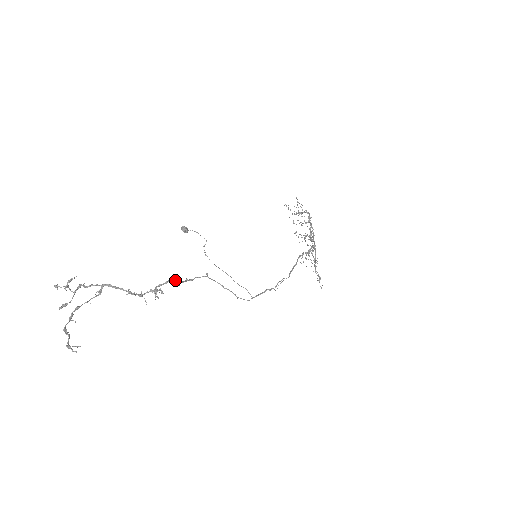
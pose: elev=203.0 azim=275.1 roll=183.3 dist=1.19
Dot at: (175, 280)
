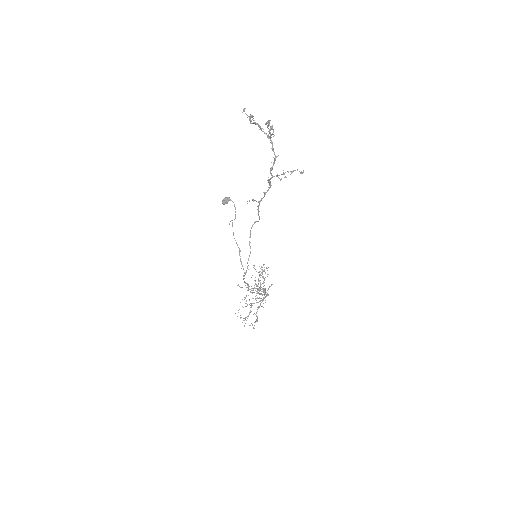
Dot at: (252, 199)
